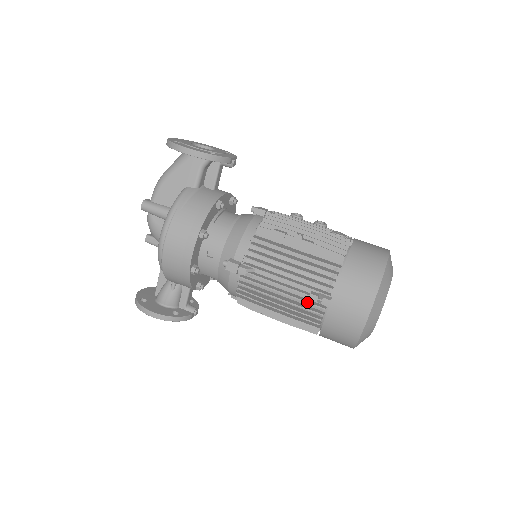
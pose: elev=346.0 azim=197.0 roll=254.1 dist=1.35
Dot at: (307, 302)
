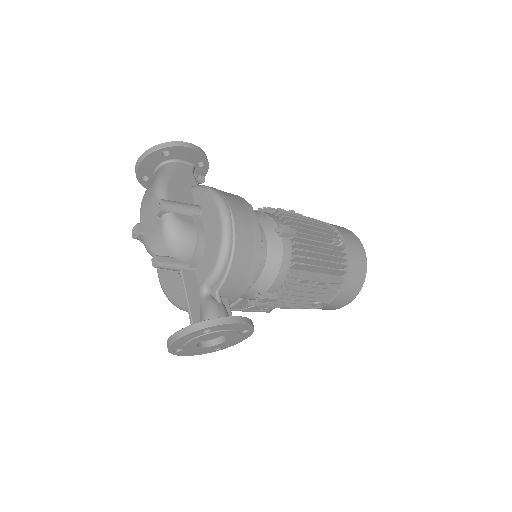
Dot at: (336, 245)
